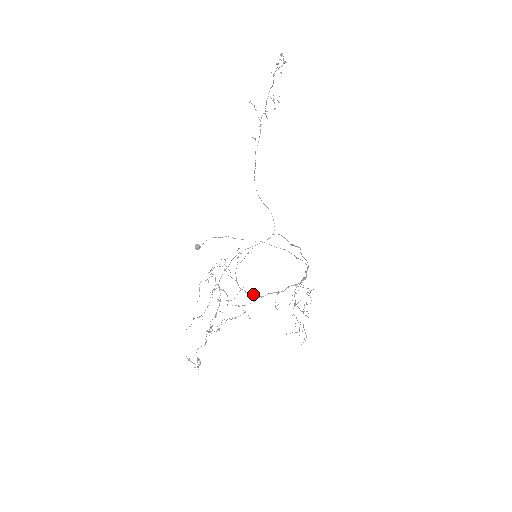
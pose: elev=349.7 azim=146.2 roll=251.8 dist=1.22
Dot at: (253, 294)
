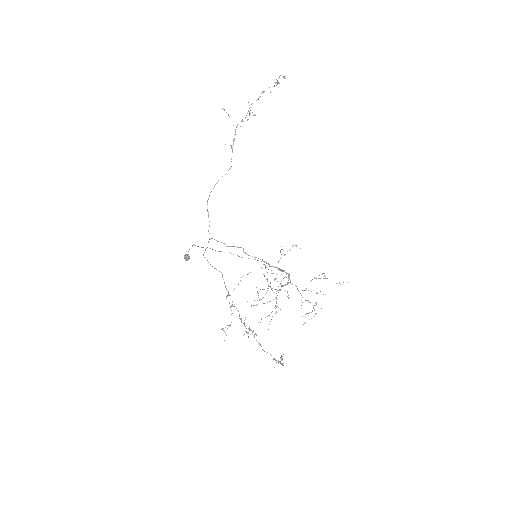
Dot at: (275, 289)
